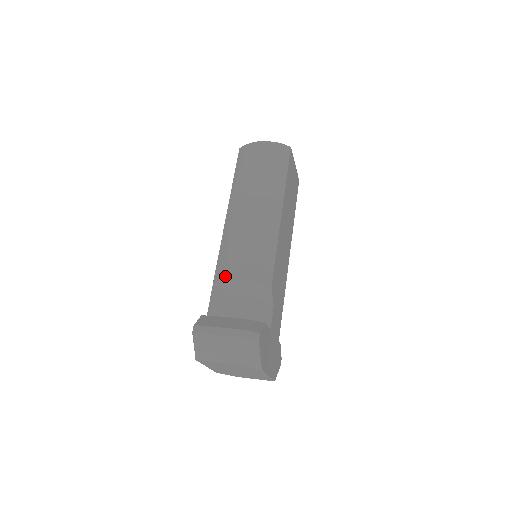
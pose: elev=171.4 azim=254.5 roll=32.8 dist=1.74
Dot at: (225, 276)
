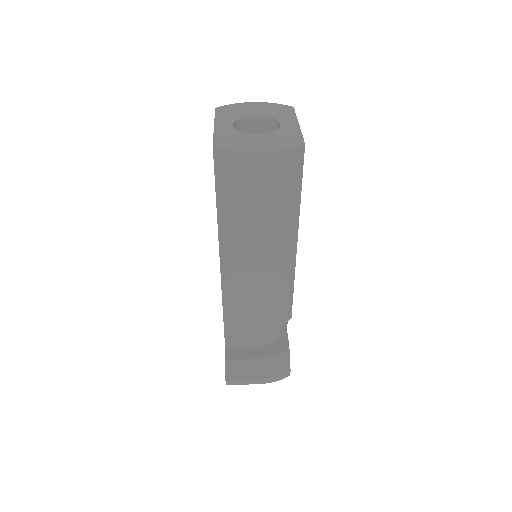
Dot at: (240, 325)
